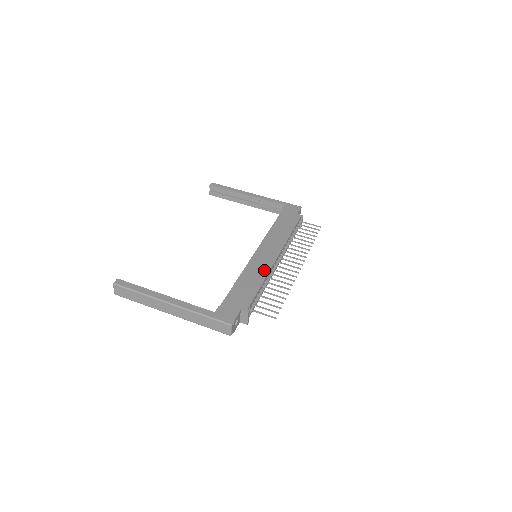
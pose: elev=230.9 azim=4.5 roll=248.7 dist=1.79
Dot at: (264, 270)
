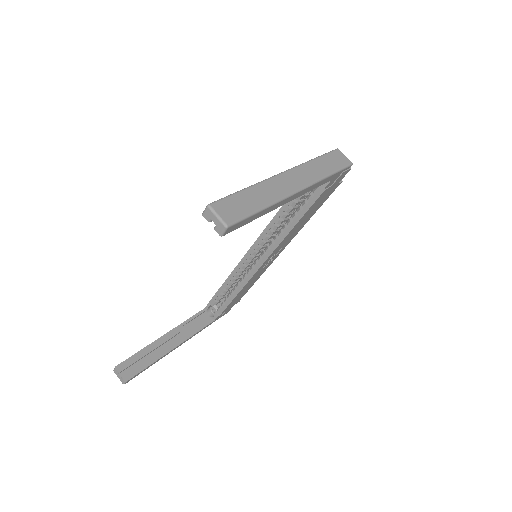
Dot at: occluded
